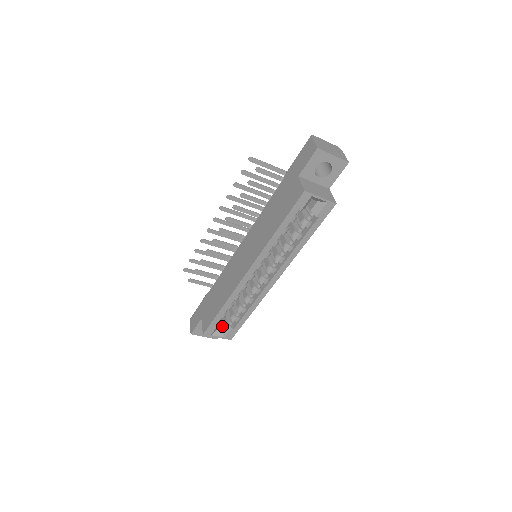
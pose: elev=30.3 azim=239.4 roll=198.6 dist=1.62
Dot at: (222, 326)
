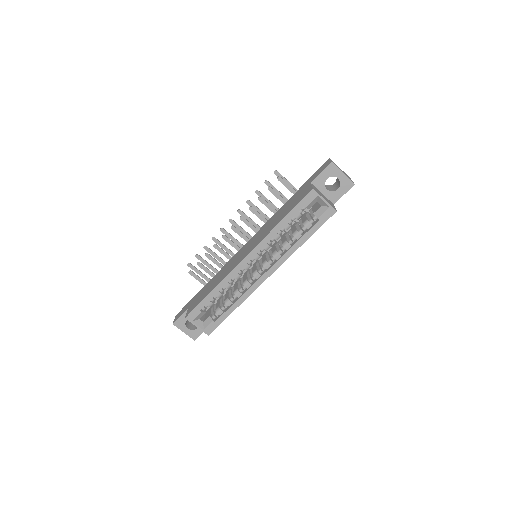
Dot at: (205, 319)
